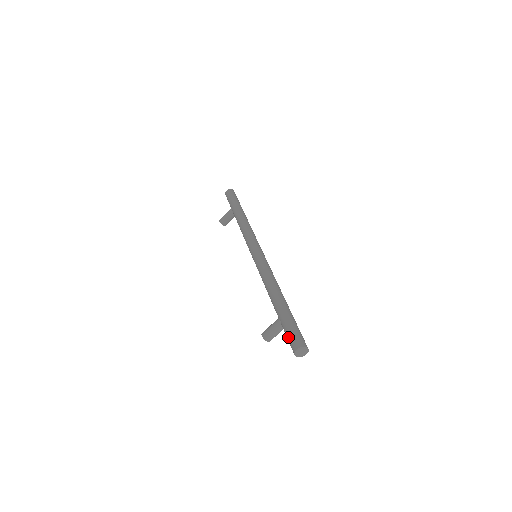
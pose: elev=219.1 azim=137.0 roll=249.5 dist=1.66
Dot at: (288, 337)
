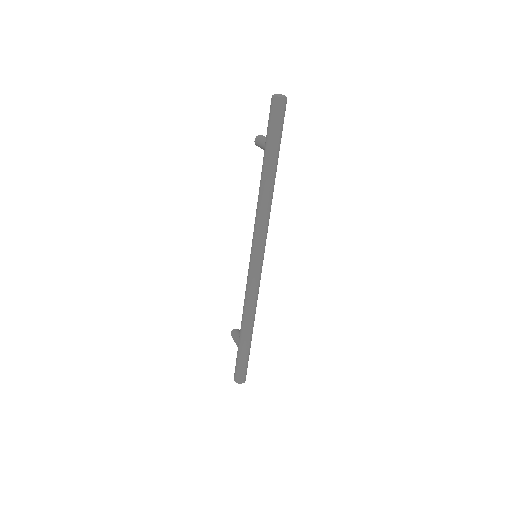
Dot at: (235, 366)
